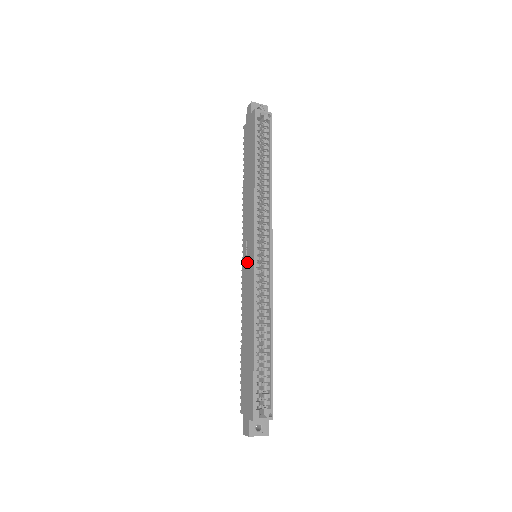
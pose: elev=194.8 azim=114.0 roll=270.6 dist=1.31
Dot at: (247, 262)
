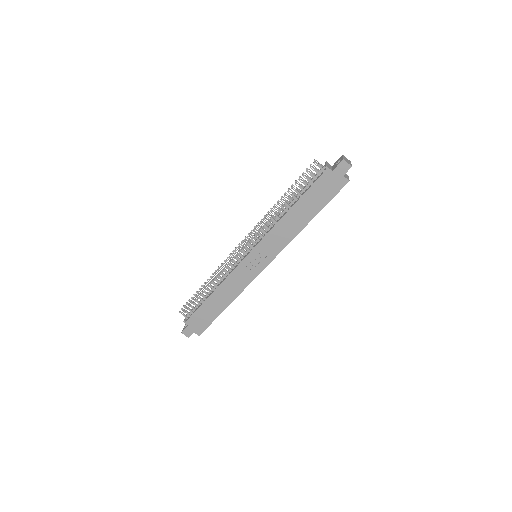
Dot at: (252, 264)
